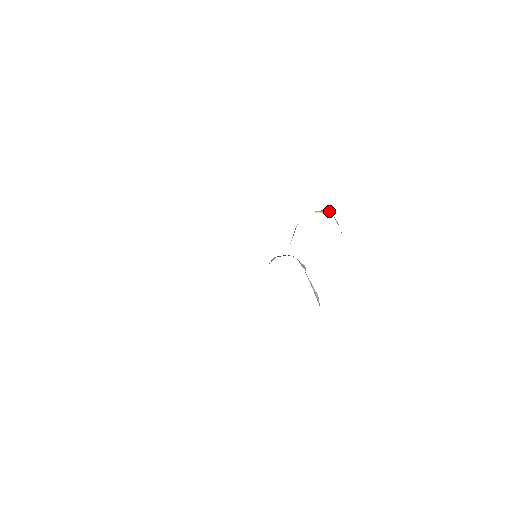
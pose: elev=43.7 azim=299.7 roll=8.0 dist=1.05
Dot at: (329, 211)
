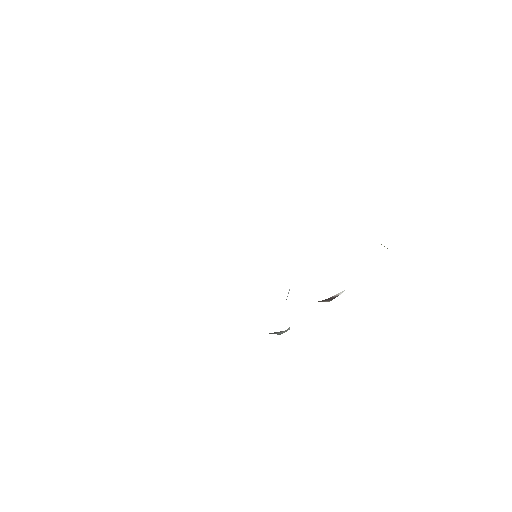
Dot at: occluded
